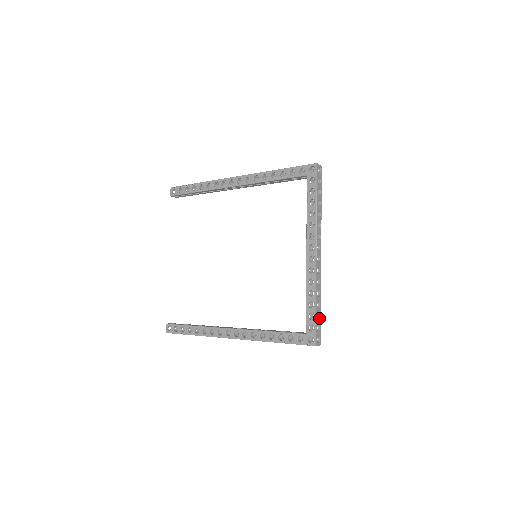
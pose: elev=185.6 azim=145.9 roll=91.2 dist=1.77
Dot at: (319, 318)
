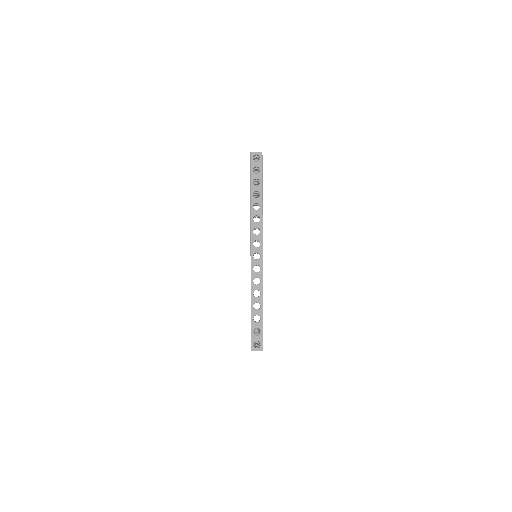
Dot at: (259, 321)
